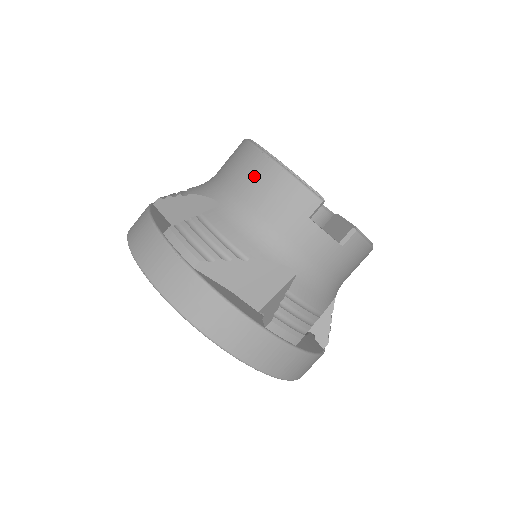
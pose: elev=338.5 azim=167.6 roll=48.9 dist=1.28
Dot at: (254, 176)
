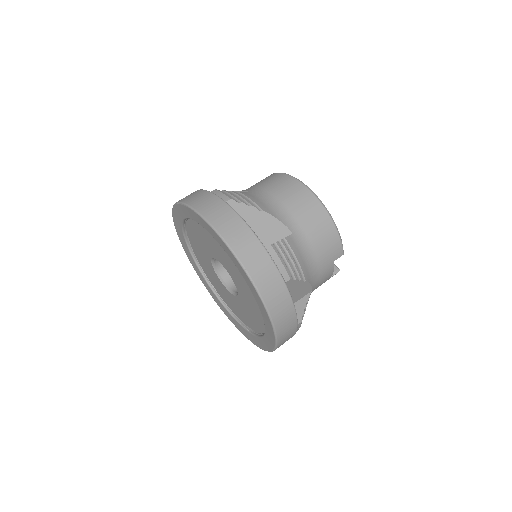
Dot at: (318, 223)
